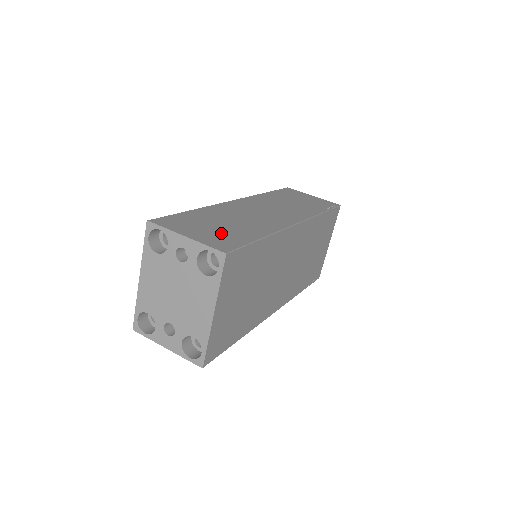
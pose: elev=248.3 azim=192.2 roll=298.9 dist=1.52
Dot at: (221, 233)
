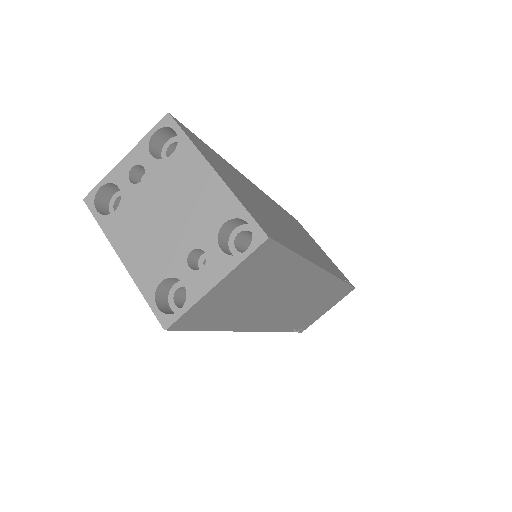
Dot at: occluded
